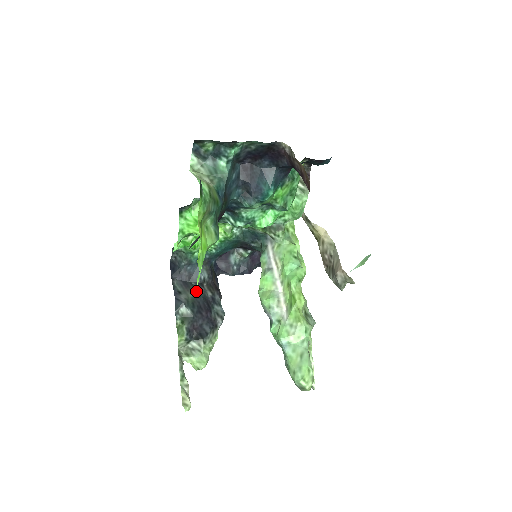
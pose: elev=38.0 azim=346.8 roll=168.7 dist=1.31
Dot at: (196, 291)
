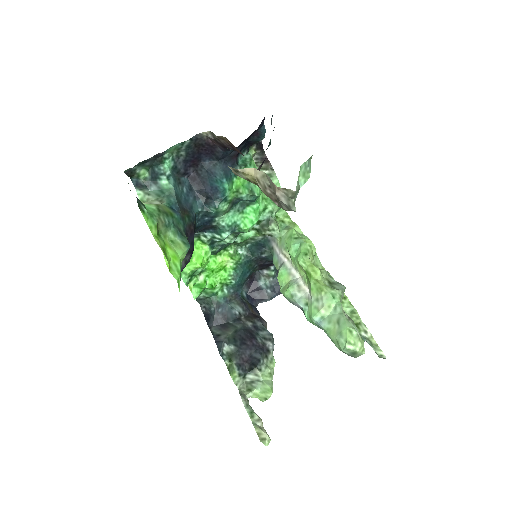
Dot at: (235, 327)
